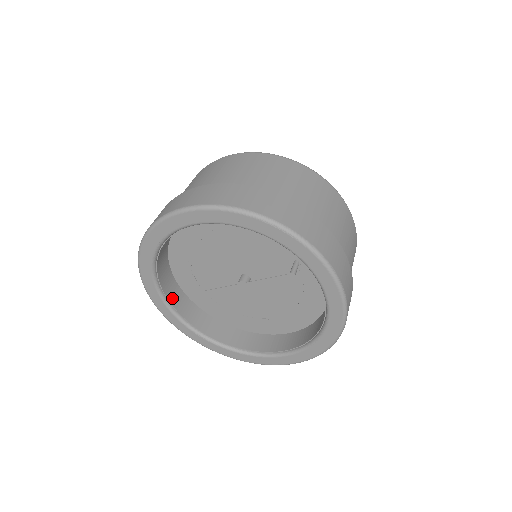
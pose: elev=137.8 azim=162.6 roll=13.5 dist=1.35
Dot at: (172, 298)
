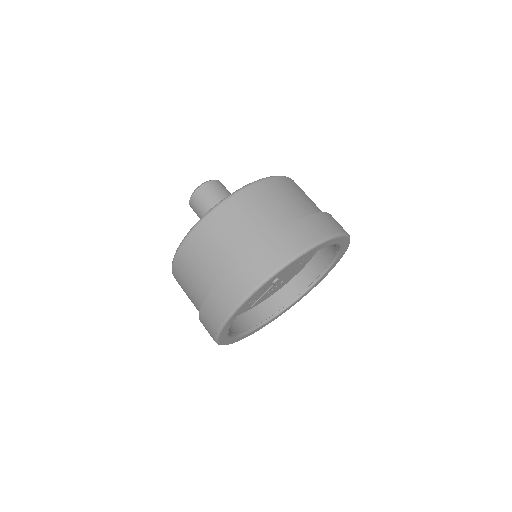
Dot at: (236, 330)
